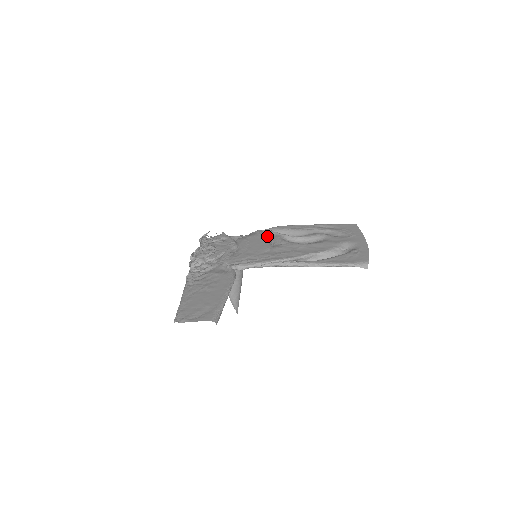
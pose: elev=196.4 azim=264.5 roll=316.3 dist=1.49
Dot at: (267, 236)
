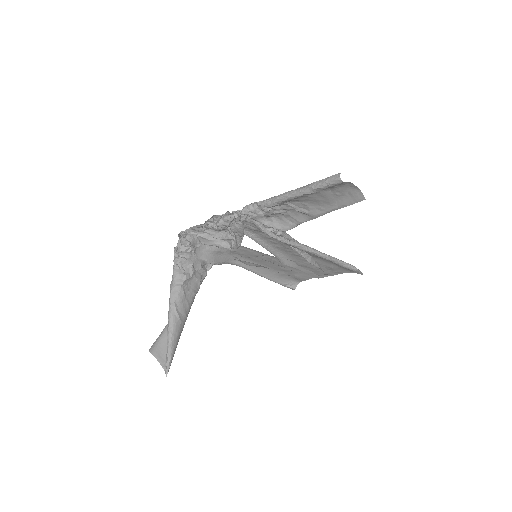
Dot at: (247, 254)
